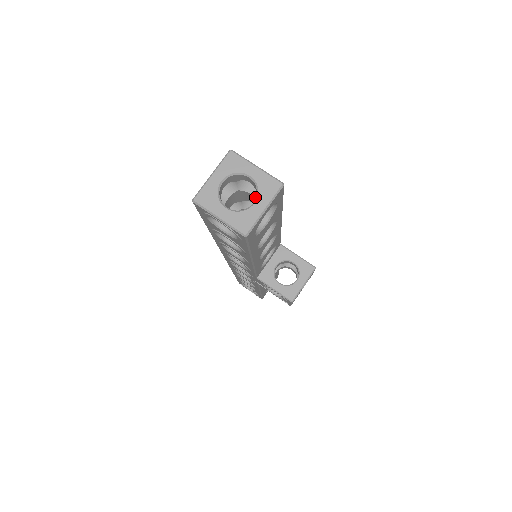
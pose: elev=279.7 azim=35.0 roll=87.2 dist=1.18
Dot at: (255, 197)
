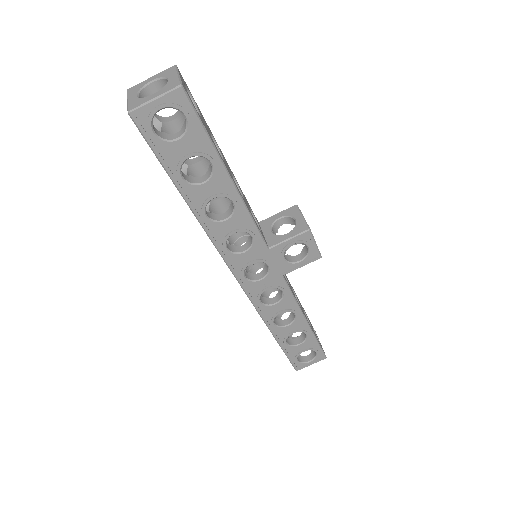
Dot at: (177, 117)
